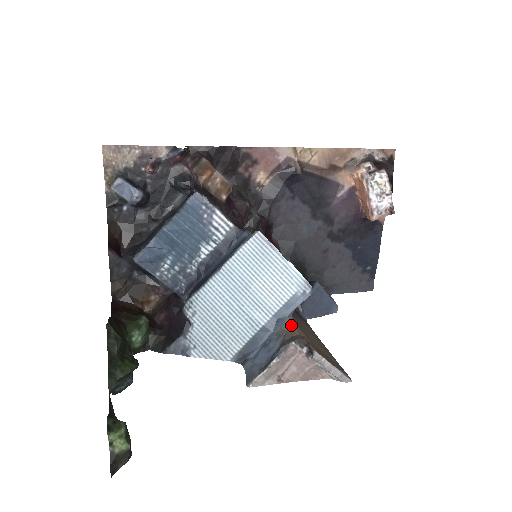
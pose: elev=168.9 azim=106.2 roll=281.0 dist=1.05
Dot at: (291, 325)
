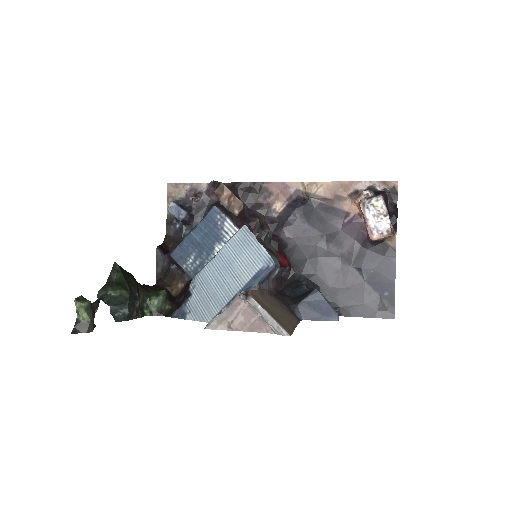
Dot at: (253, 291)
